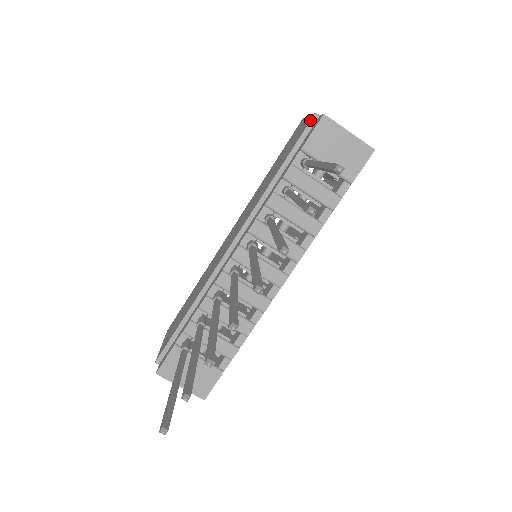
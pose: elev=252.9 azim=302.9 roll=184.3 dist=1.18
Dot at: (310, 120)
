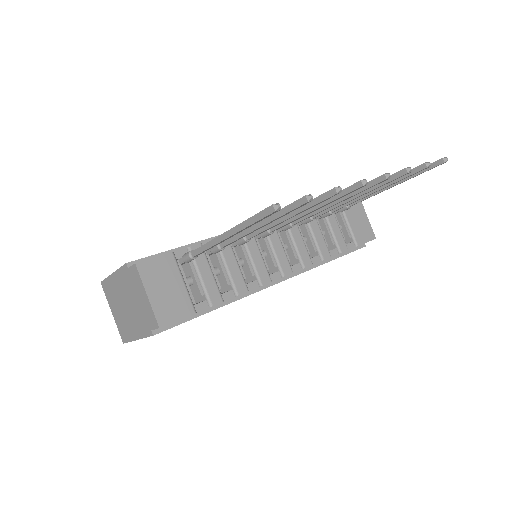
Dot at: occluded
